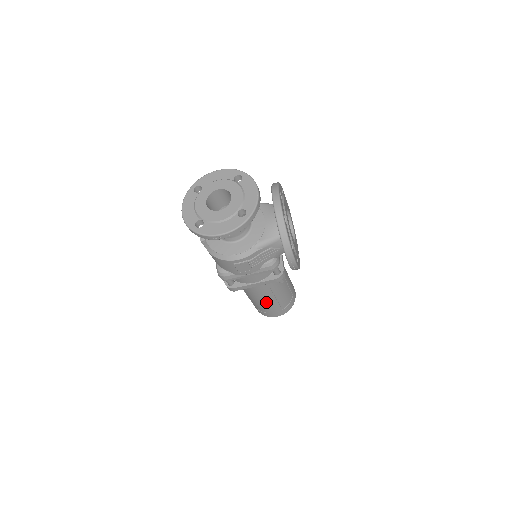
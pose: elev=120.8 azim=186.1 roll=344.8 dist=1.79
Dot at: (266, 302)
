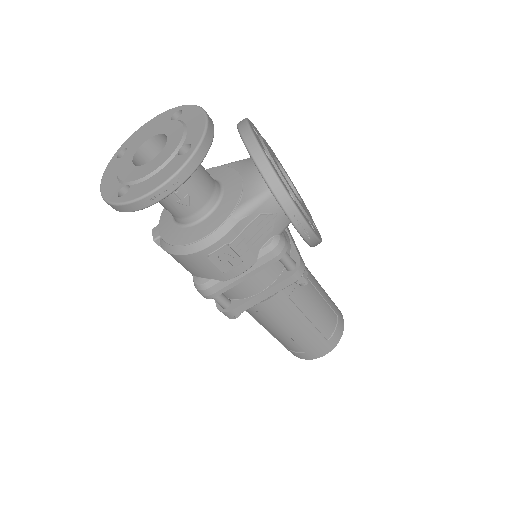
Dot at: (296, 331)
